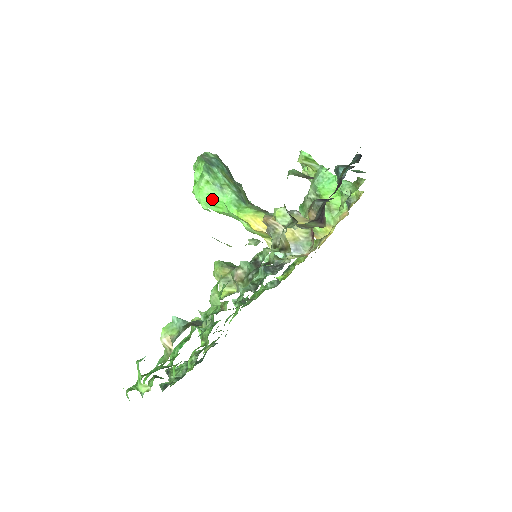
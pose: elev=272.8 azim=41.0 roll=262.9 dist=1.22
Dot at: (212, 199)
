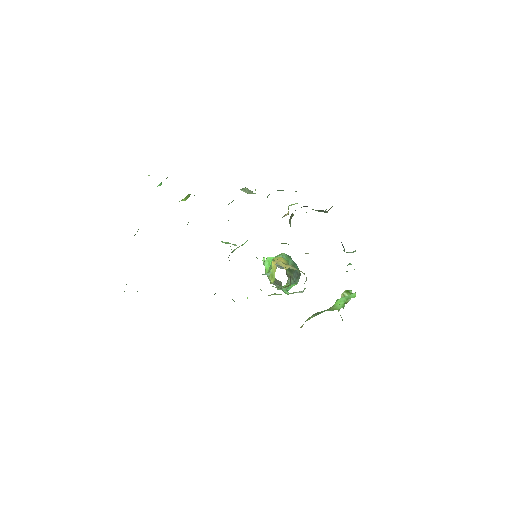
Dot at: occluded
